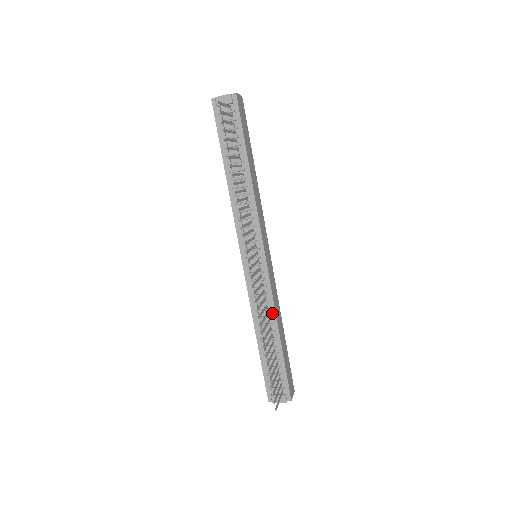
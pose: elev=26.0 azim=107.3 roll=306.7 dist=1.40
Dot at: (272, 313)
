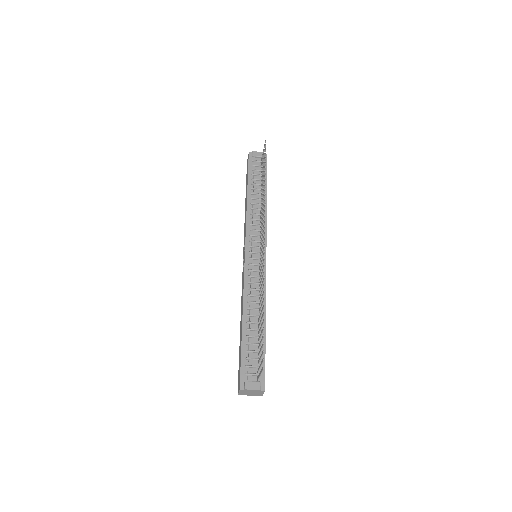
Dot at: occluded
